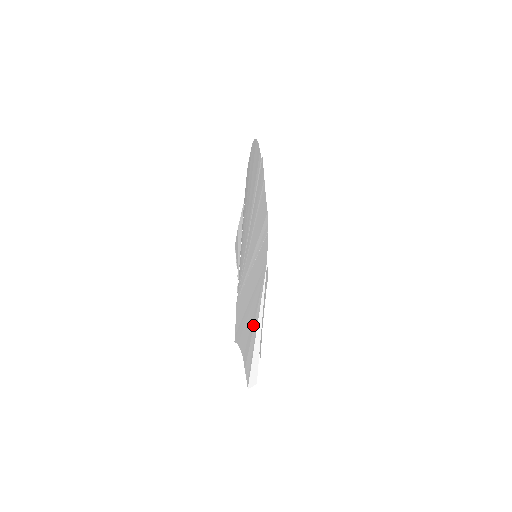
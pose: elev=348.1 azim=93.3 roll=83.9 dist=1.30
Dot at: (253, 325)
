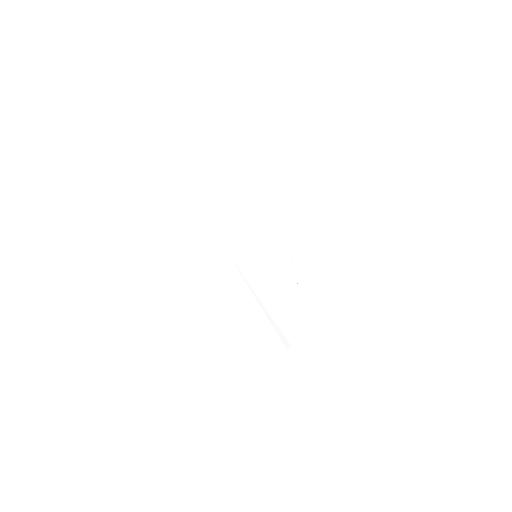
Dot at: occluded
